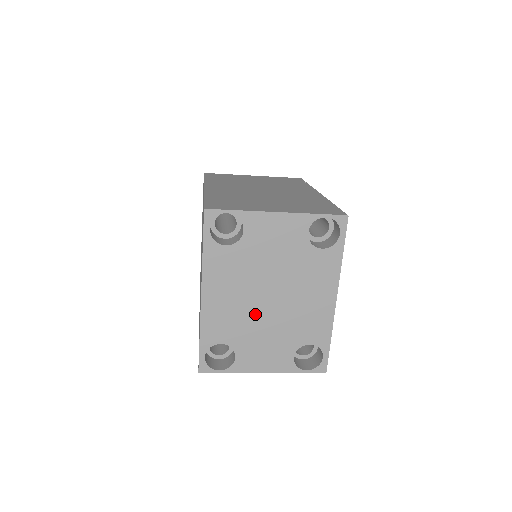
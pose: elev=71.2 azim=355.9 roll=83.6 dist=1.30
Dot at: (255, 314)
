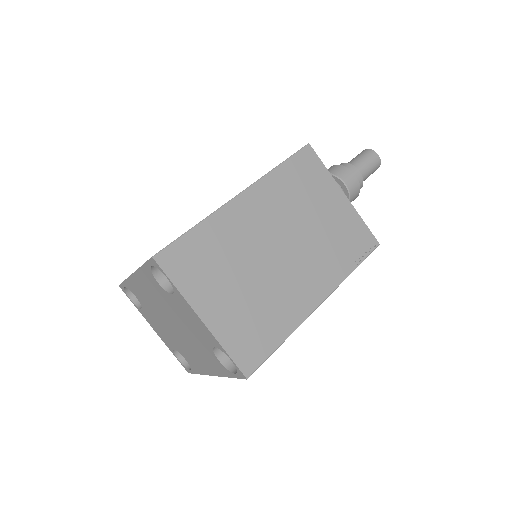
Dot at: (161, 316)
